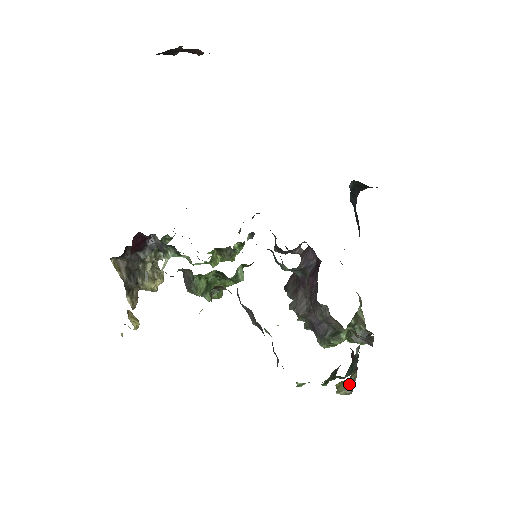
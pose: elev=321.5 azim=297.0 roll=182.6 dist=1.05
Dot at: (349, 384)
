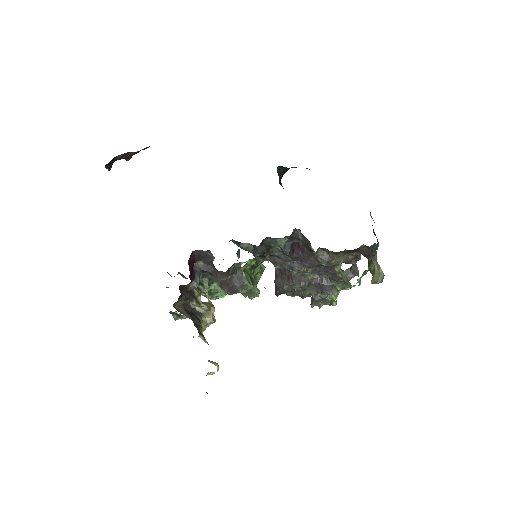
Dot at: (377, 272)
